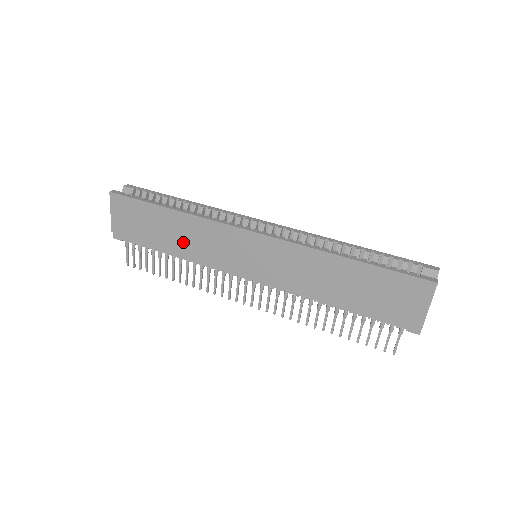
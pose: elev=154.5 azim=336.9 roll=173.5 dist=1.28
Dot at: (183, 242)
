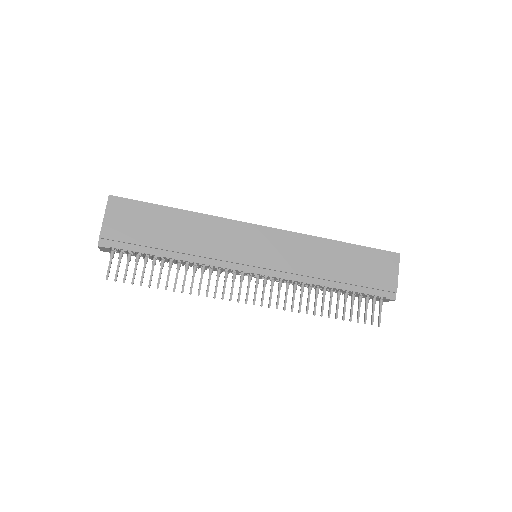
Dot at: (190, 241)
